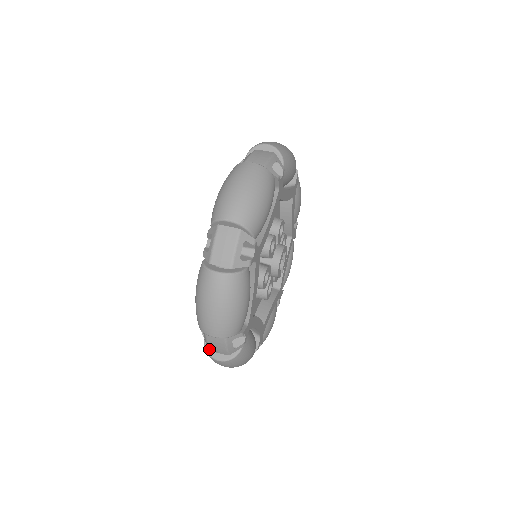
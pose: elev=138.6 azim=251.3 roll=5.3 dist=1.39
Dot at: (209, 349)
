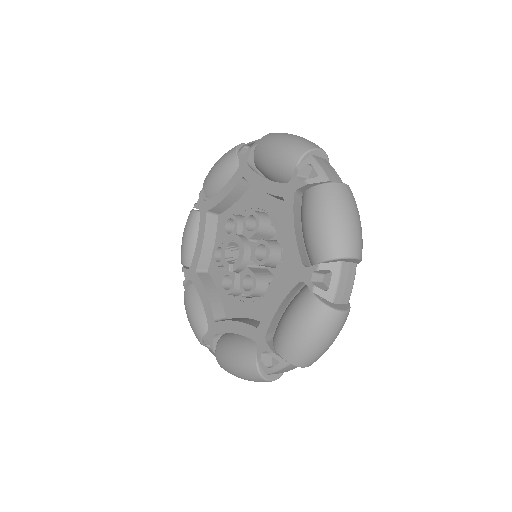
Dot at: (333, 301)
